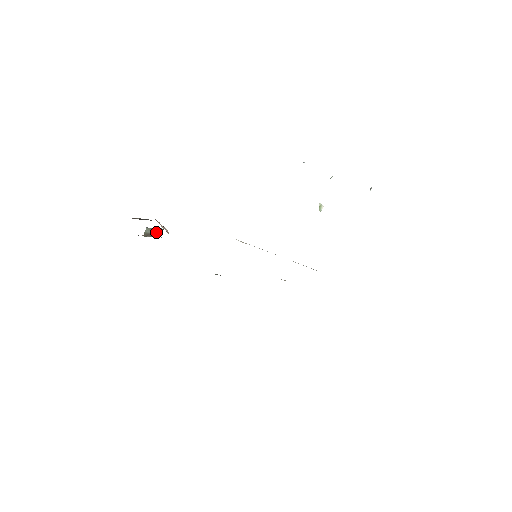
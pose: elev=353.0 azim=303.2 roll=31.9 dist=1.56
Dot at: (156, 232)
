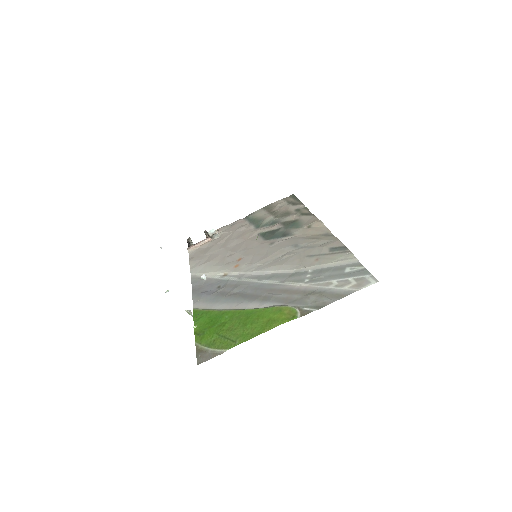
Dot at: occluded
